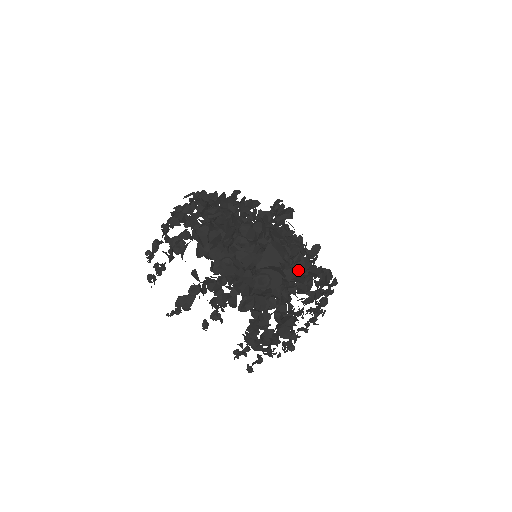
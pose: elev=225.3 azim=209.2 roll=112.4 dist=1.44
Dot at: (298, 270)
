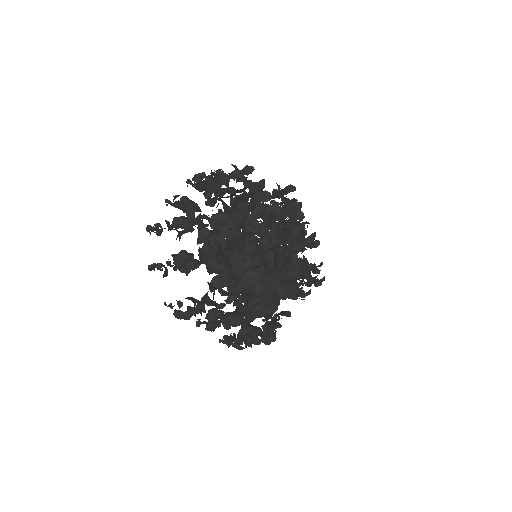
Dot at: (292, 277)
